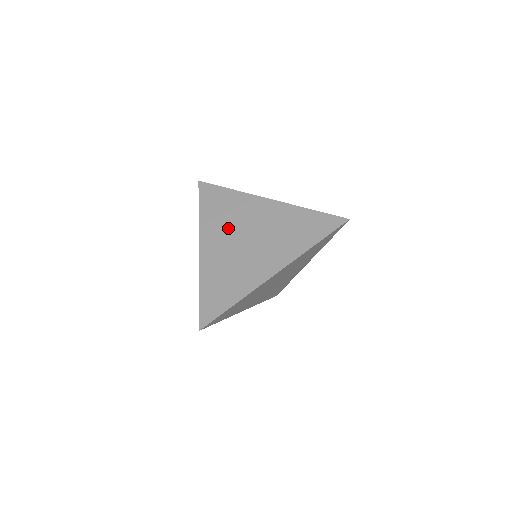
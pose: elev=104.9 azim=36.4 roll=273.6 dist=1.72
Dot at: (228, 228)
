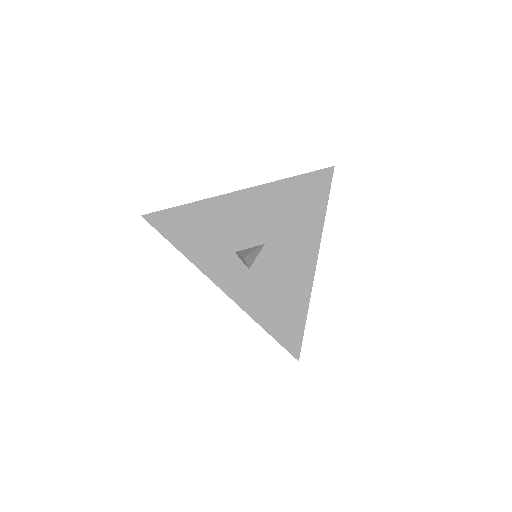
Dot at: occluded
